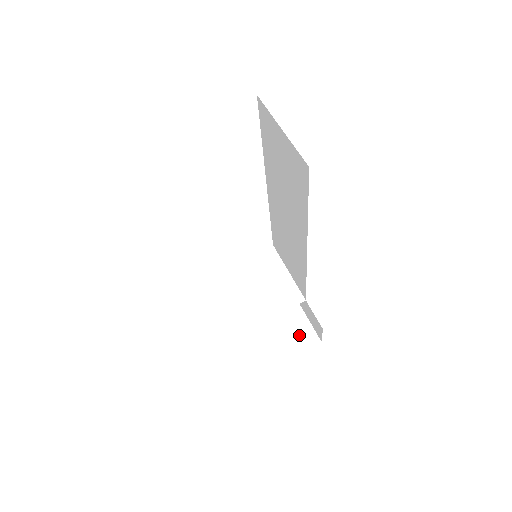
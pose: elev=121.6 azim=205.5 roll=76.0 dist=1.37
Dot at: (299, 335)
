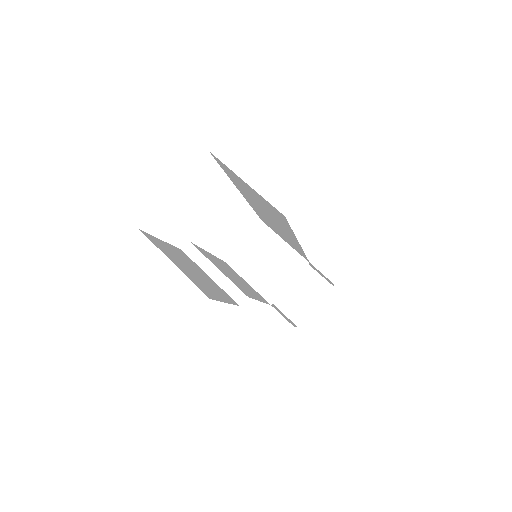
Dot at: (313, 288)
